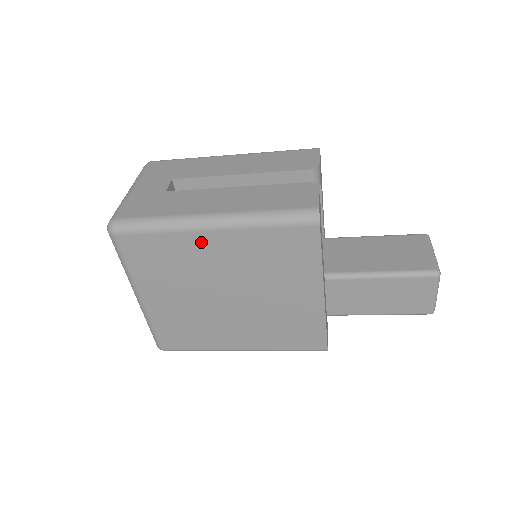
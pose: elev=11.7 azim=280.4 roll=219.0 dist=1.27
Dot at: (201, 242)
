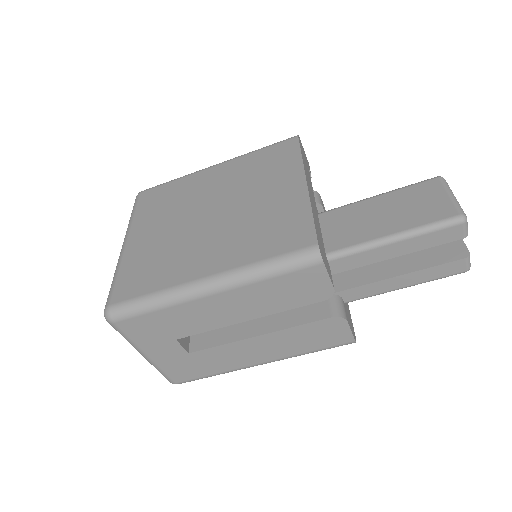
Dot at: (203, 177)
